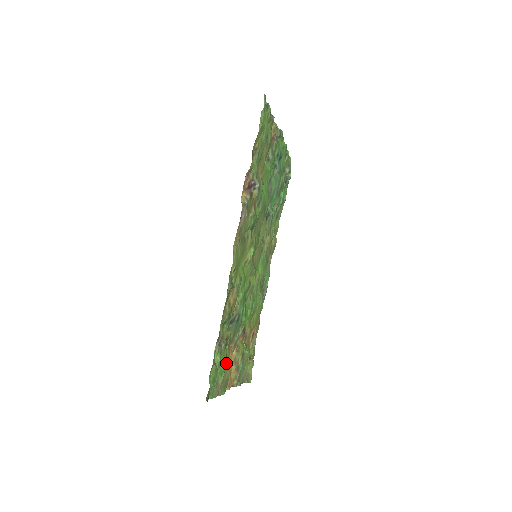
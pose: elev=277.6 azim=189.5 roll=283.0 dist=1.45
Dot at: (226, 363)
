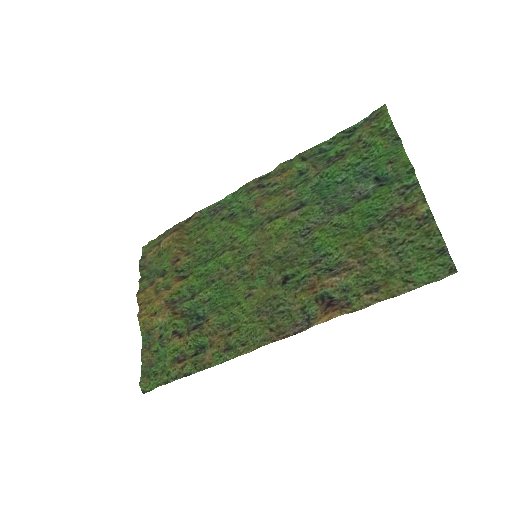
Dot at: (164, 340)
